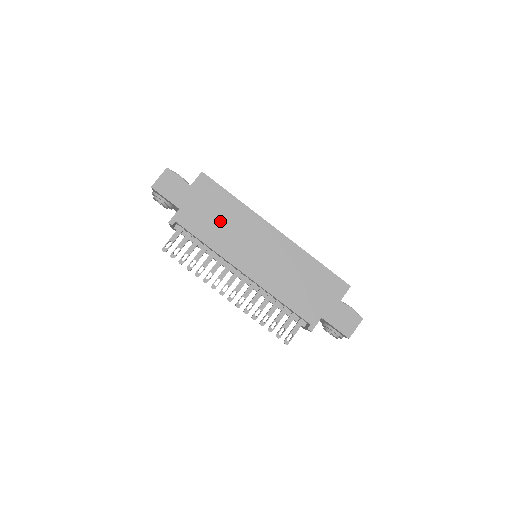
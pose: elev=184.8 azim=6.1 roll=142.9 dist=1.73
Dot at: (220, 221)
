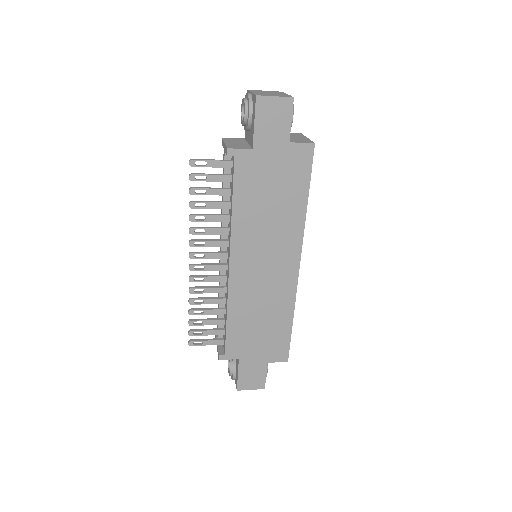
Dot at: (270, 204)
